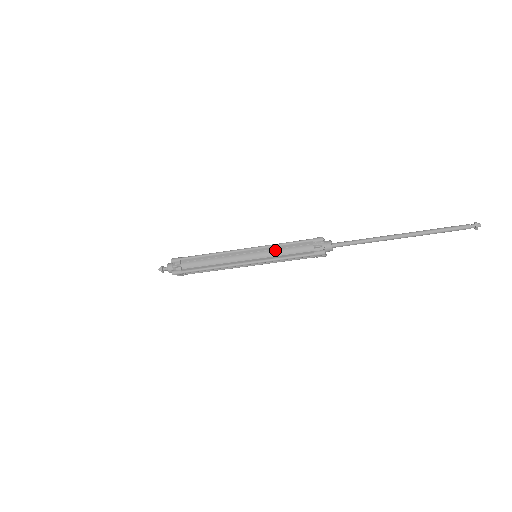
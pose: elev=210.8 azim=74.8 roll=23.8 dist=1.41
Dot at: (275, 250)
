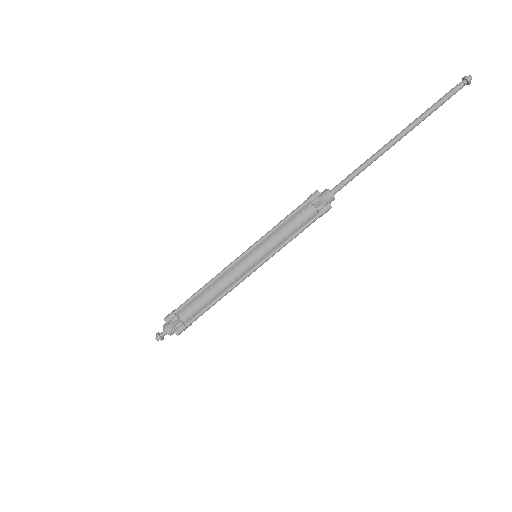
Dot at: (274, 236)
